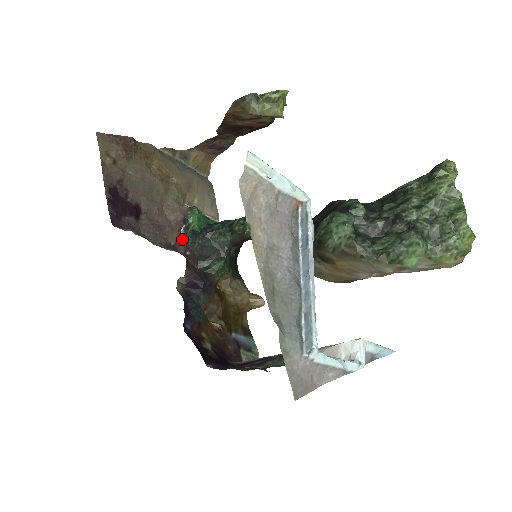
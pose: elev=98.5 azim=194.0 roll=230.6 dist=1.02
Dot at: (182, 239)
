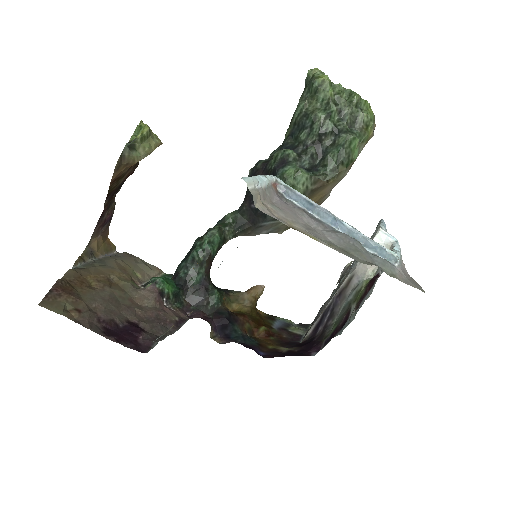
Dot at: (174, 310)
